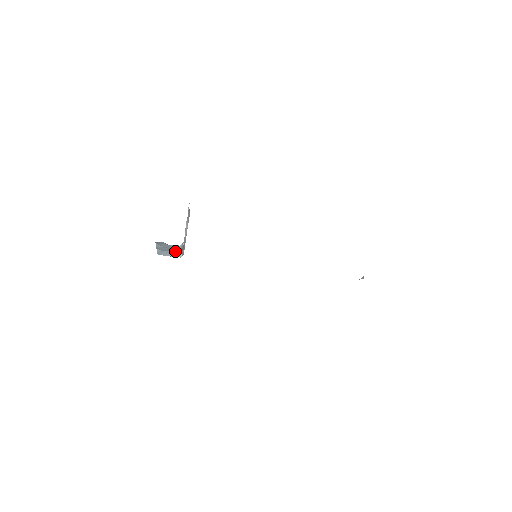
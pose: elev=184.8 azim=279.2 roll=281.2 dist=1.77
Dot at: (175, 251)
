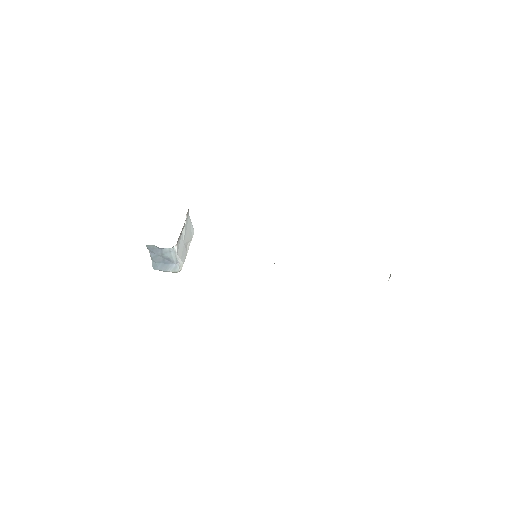
Dot at: (171, 263)
